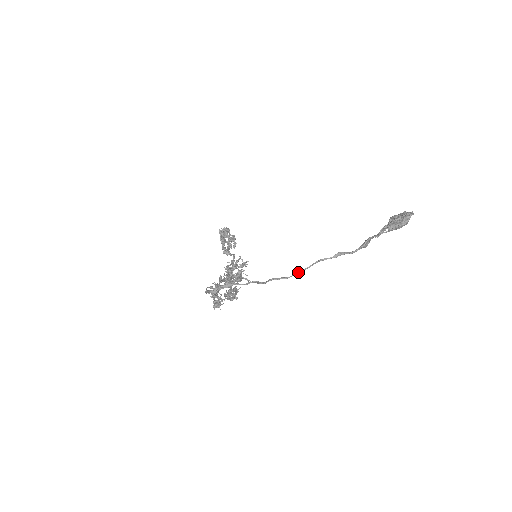
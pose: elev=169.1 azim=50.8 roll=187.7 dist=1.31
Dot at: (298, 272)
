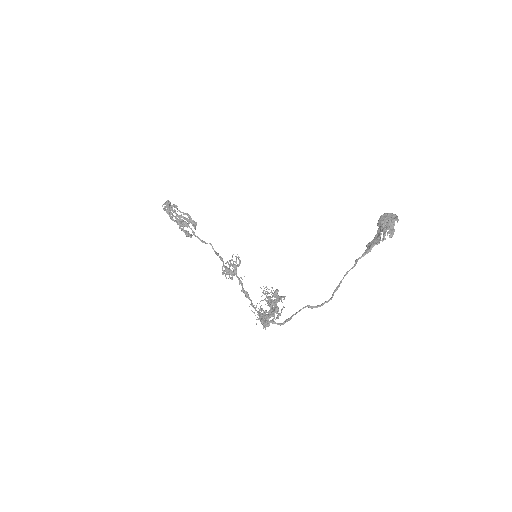
Dot at: (336, 290)
